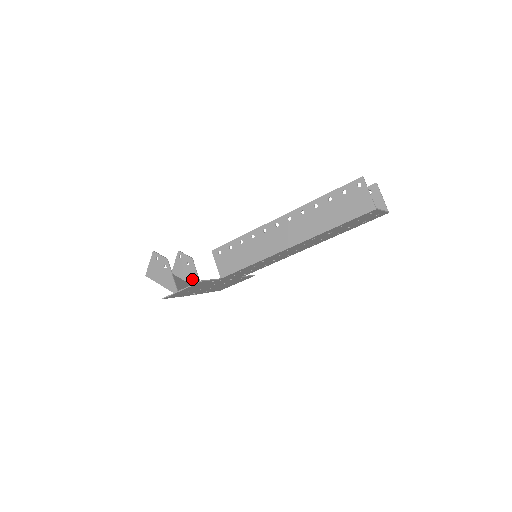
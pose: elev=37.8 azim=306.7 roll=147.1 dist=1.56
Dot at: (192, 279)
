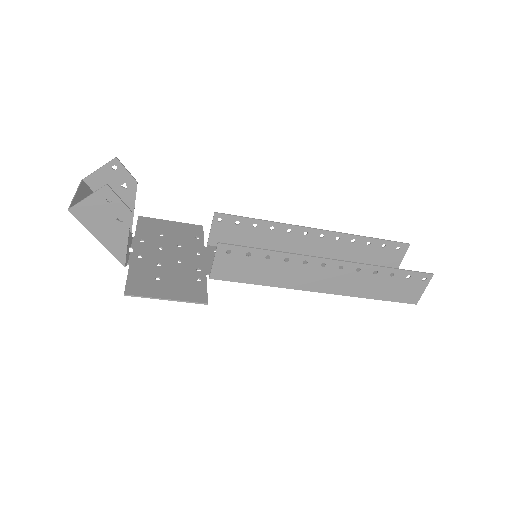
Dot at: occluded
